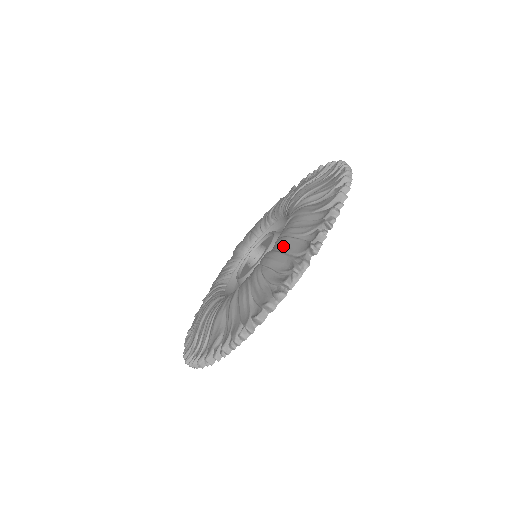
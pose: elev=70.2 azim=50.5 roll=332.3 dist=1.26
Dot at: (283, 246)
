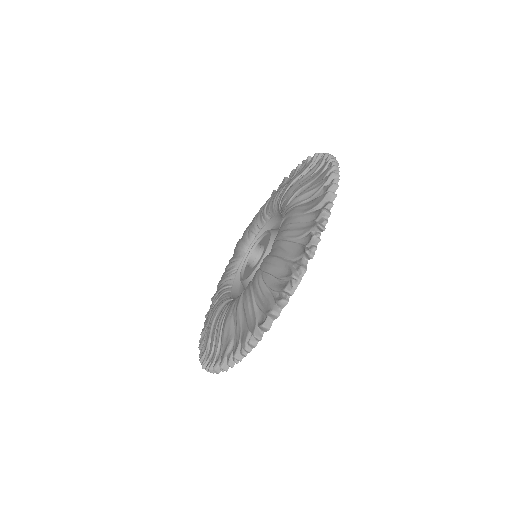
Dot at: (280, 250)
